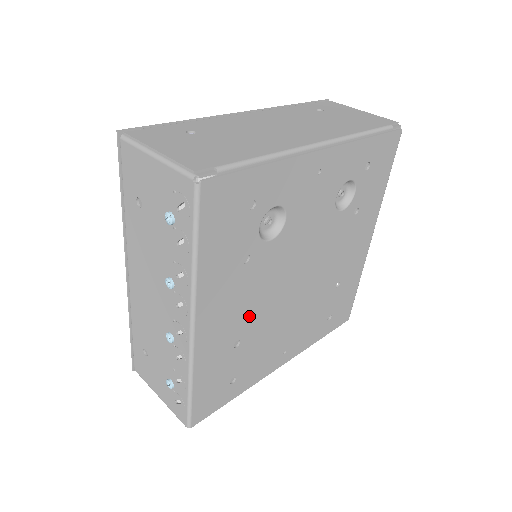
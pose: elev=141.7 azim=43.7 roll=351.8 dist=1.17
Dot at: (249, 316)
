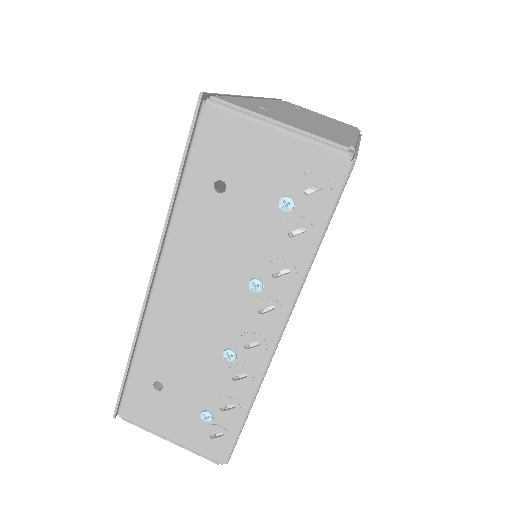
Dot at: occluded
